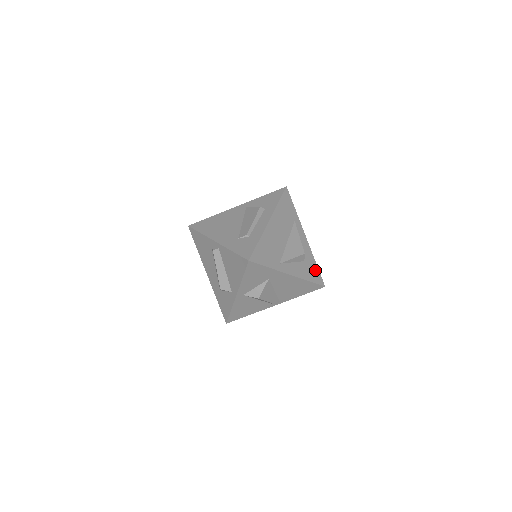
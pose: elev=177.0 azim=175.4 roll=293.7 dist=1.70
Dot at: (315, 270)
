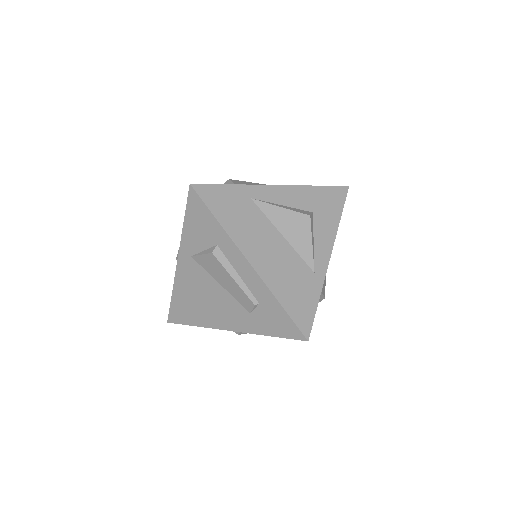
Dot at: (326, 195)
